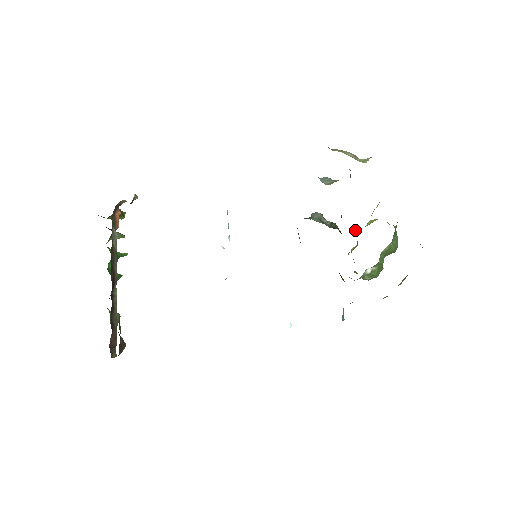
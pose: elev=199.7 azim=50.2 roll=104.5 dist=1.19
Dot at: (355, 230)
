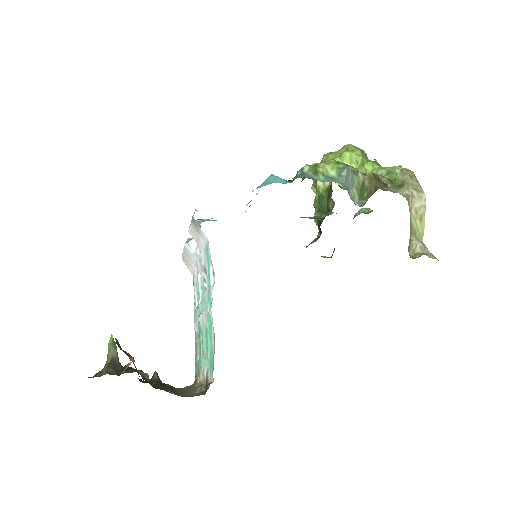
Dot at: occluded
